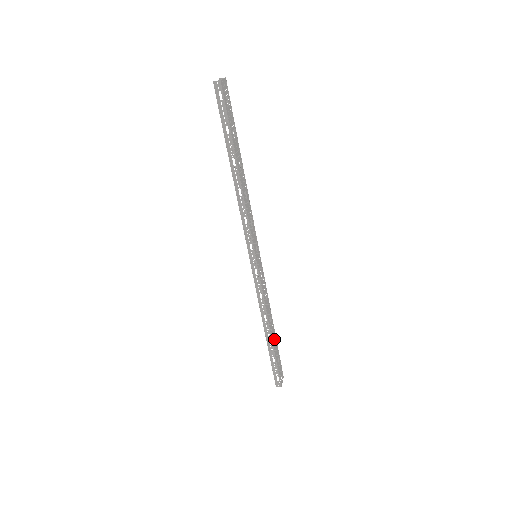
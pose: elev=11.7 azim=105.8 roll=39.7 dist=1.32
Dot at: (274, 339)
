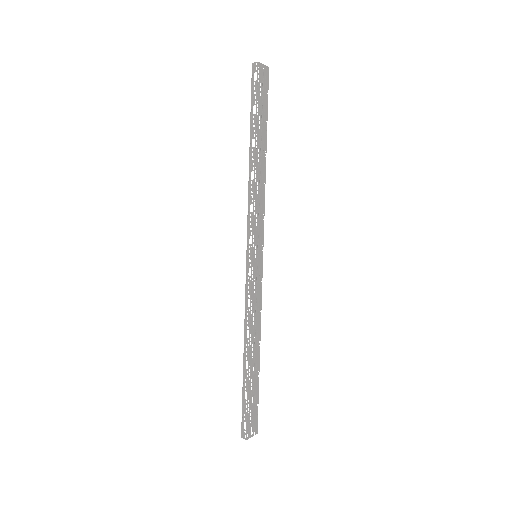
Dot at: (257, 374)
